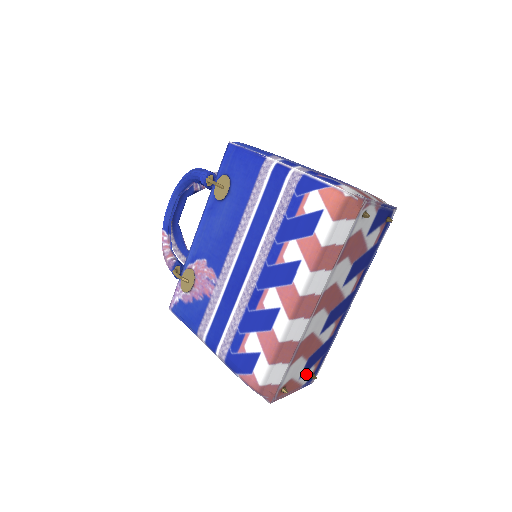
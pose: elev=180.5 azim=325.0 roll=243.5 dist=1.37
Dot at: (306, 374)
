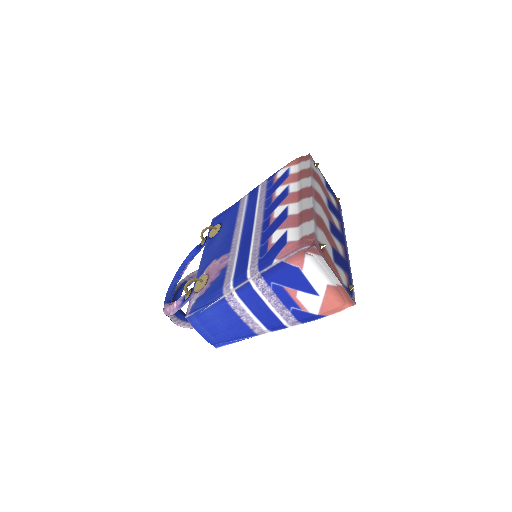
Dot at: (339, 270)
